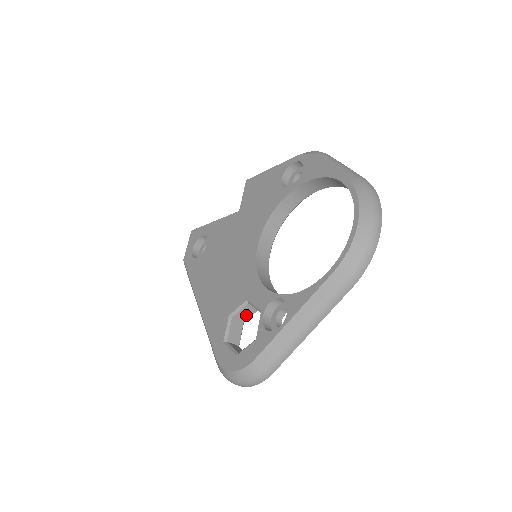
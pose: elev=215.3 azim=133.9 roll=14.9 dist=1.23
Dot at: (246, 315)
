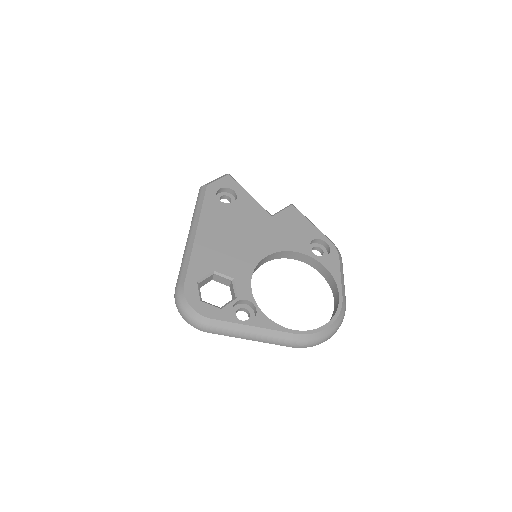
Dot at: (220, 280)
